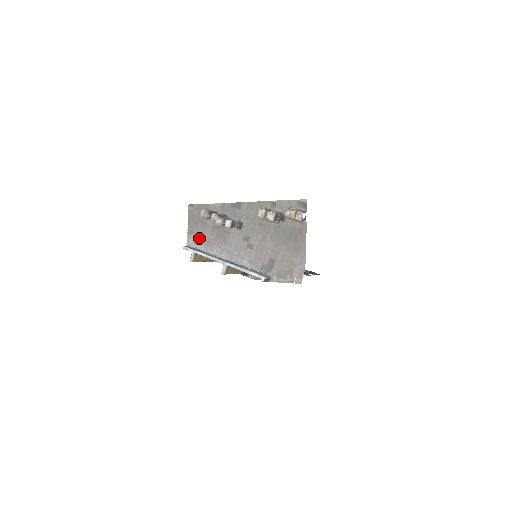
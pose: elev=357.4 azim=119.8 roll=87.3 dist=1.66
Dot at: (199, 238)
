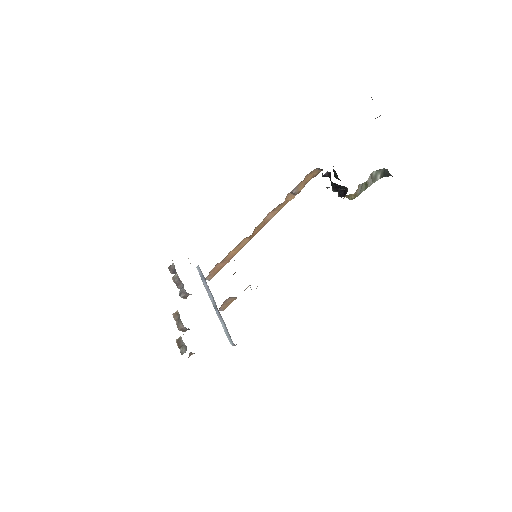
Dot at: occluded
